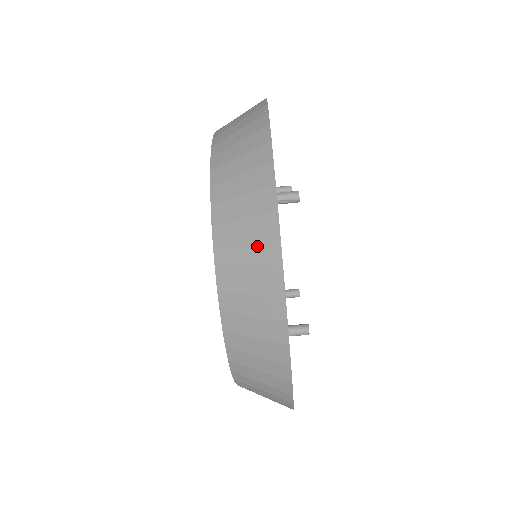
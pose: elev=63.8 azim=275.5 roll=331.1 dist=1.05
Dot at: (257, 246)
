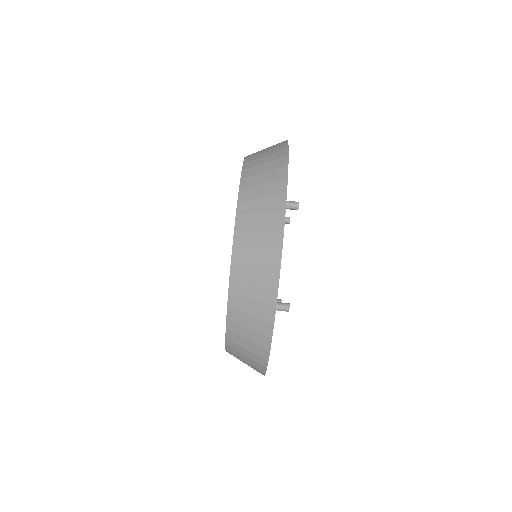
Dot at: (268, 215)
